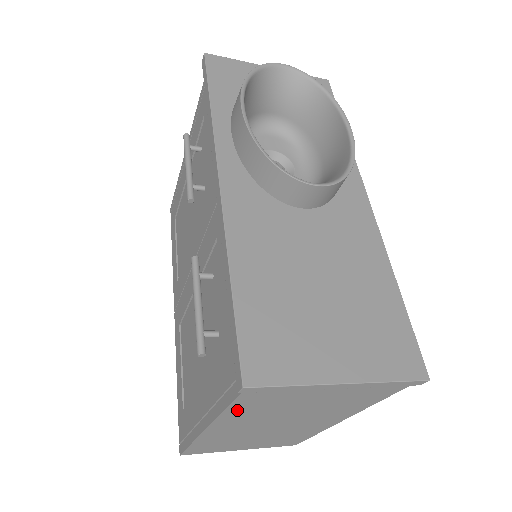
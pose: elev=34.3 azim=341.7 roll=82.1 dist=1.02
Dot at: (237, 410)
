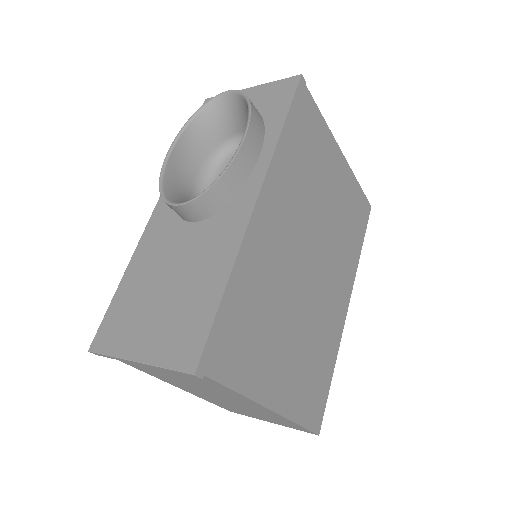
Dot at: (148, 372)
